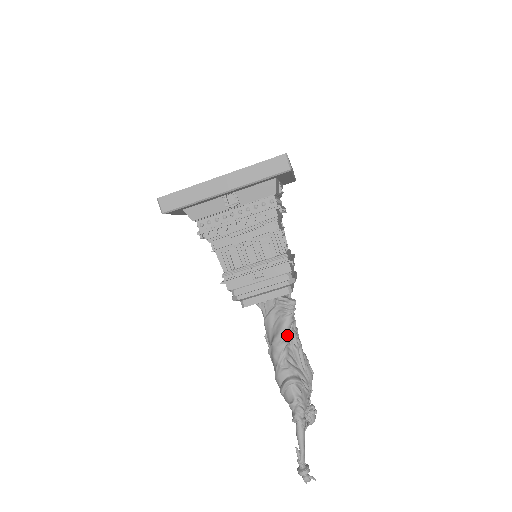
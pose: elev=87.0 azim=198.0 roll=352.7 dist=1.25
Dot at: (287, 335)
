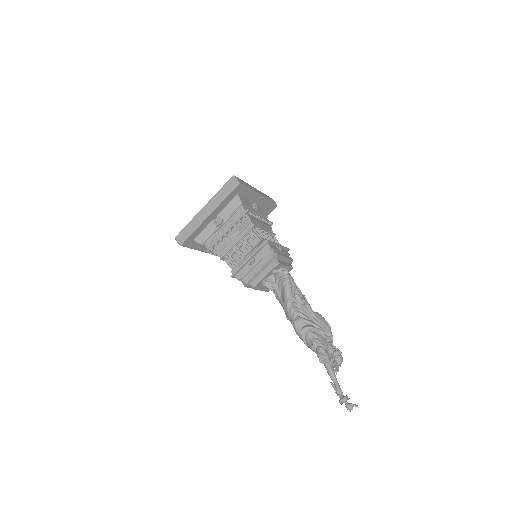
Dot at: (290, 297)
